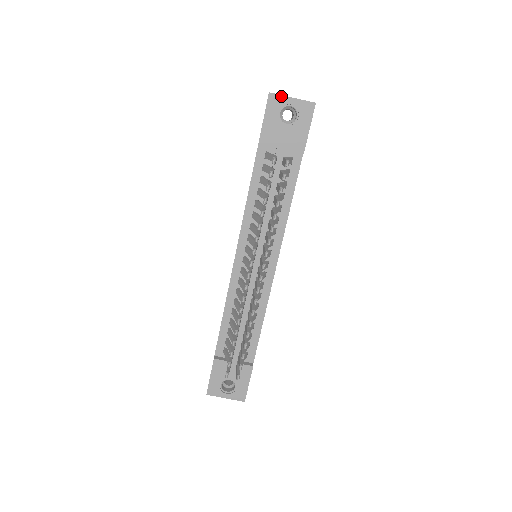
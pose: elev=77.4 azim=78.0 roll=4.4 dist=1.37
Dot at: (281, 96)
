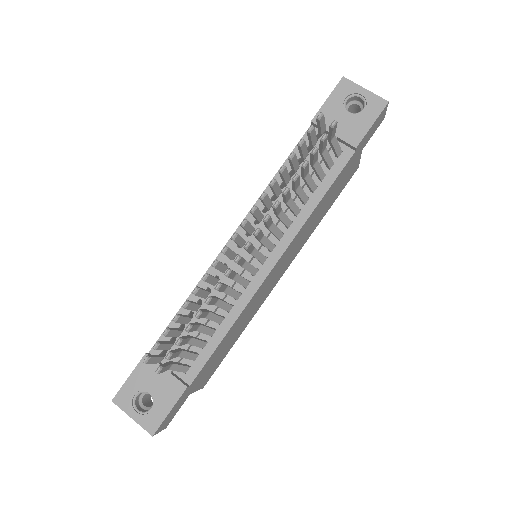
Dot at: (354, 84)
